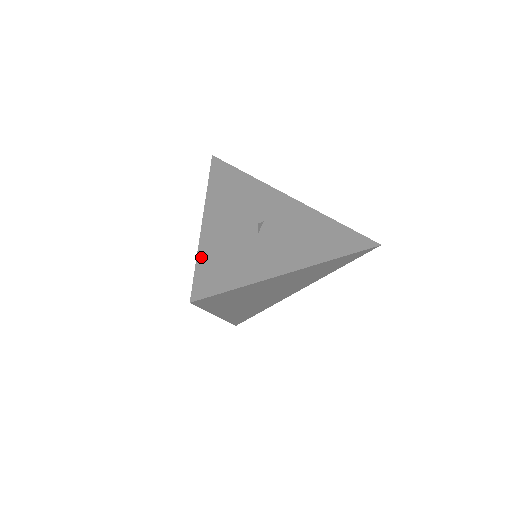
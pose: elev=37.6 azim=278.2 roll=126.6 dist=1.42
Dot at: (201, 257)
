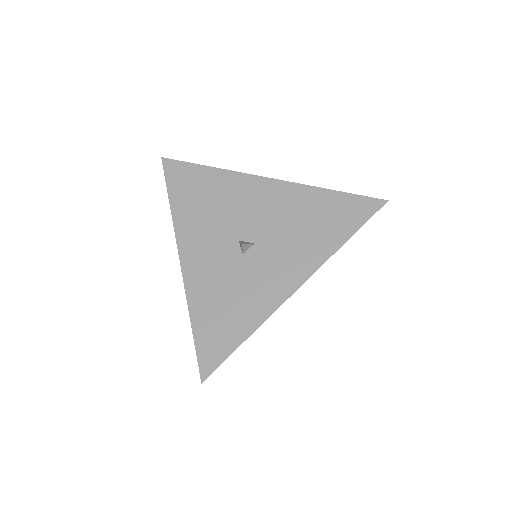
Dot at: (194, 319)
